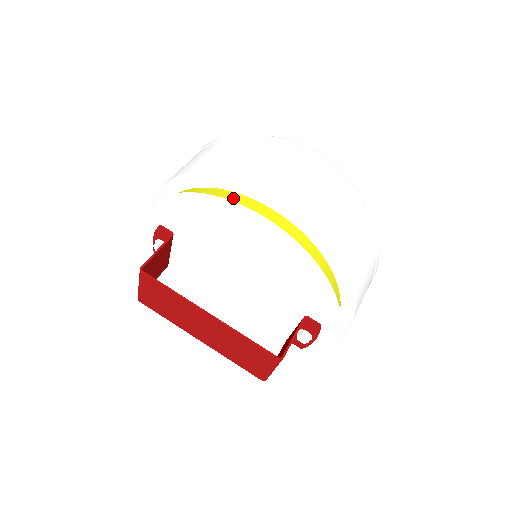
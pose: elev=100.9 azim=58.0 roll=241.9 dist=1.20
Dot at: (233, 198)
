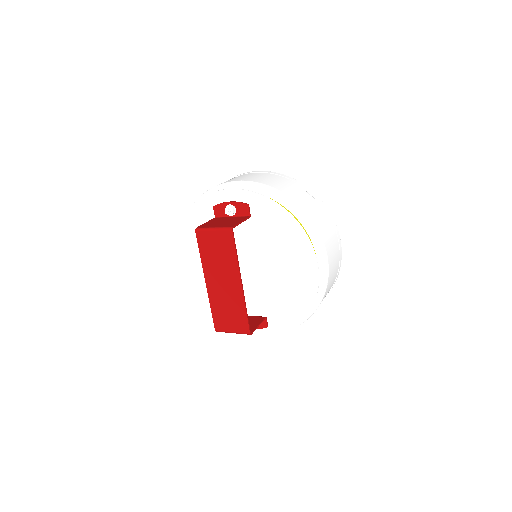
Dot at: occluded
